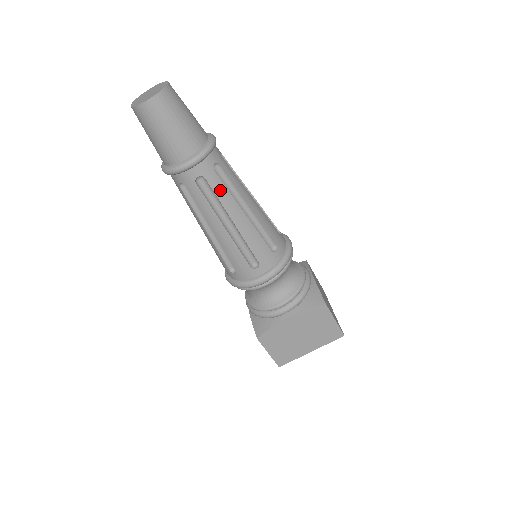
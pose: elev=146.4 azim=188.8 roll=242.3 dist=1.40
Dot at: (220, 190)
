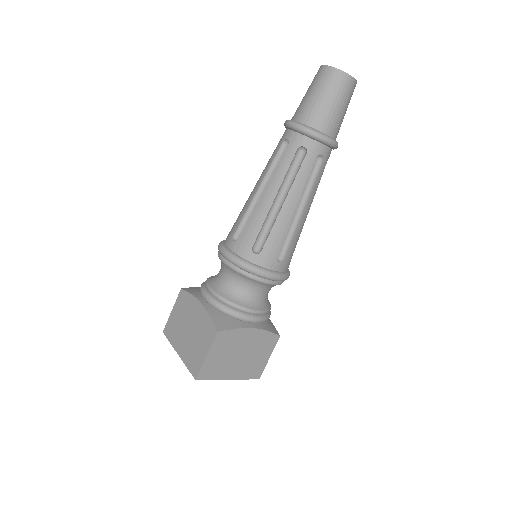
Dot at: (319, 179)
